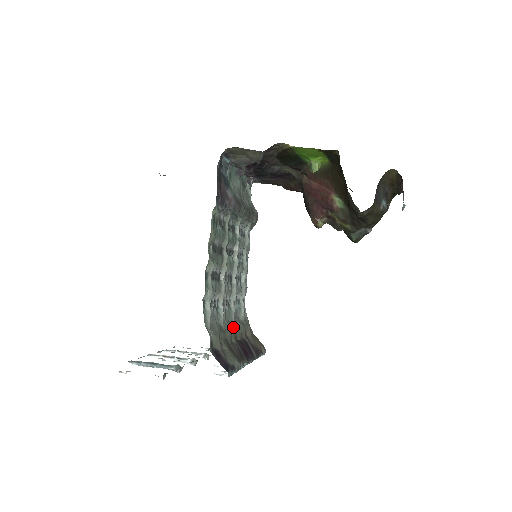
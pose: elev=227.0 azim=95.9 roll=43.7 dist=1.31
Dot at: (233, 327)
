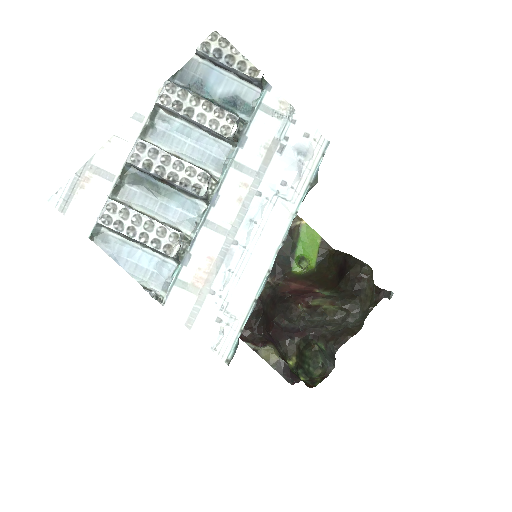
Dot at: occluded
